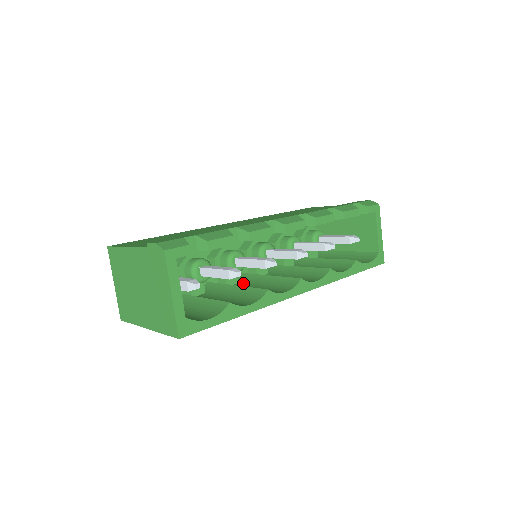
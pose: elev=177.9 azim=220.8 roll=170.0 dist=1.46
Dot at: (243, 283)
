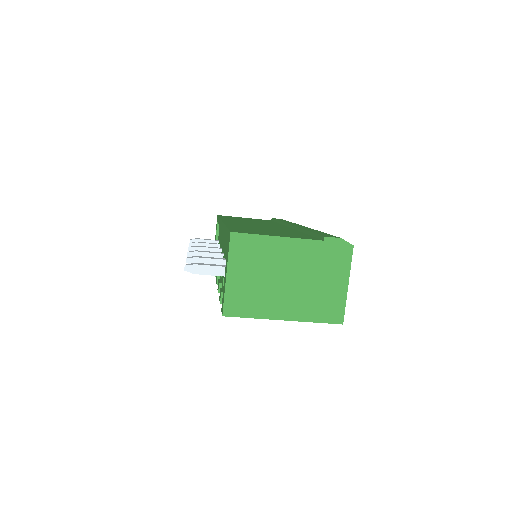
Dot at: occluded
